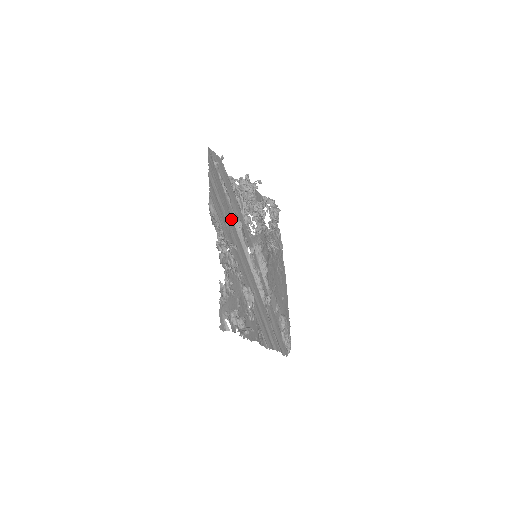
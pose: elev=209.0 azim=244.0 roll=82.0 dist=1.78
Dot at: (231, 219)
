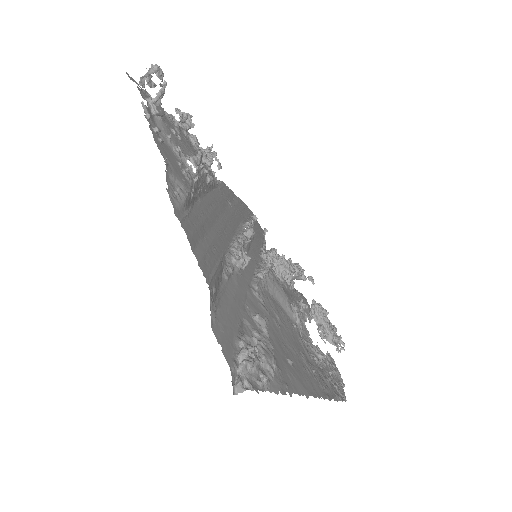
Dot at: (240, 218)
